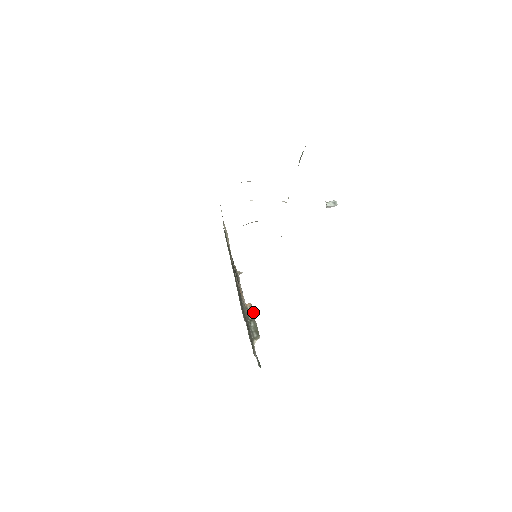
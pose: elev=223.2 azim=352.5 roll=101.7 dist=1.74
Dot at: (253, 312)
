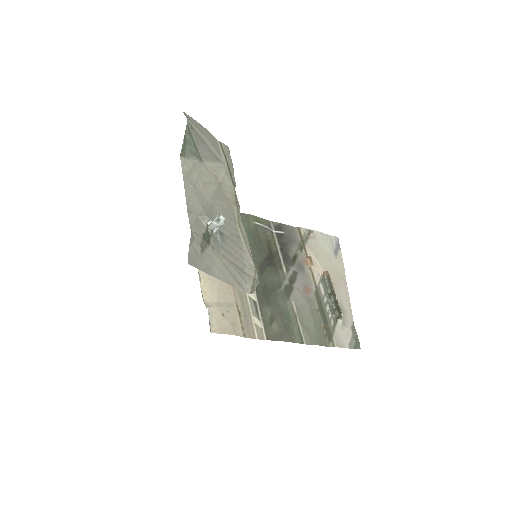
Dot at: (330, 283)
